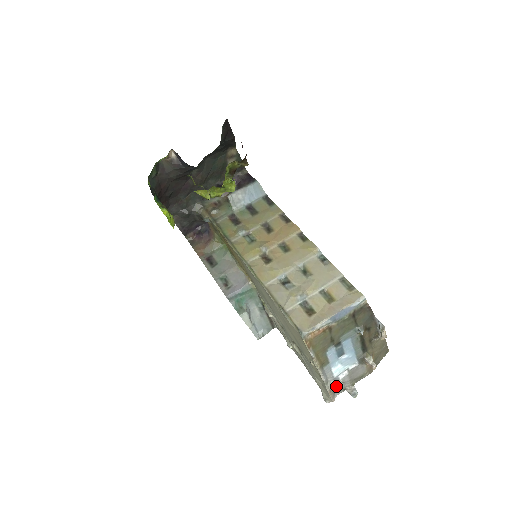
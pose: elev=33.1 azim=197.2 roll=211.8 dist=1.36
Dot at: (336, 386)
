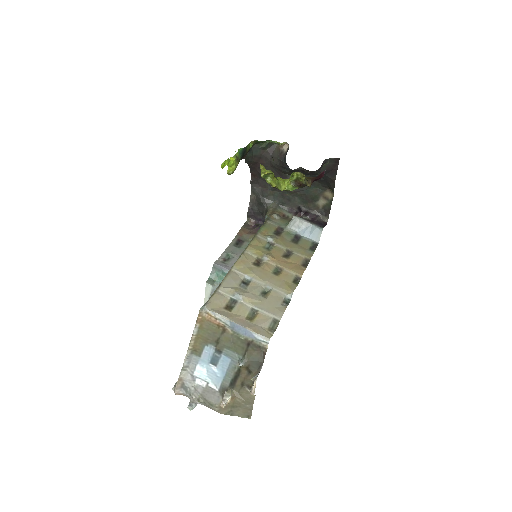
Dot at: (188, 383)
